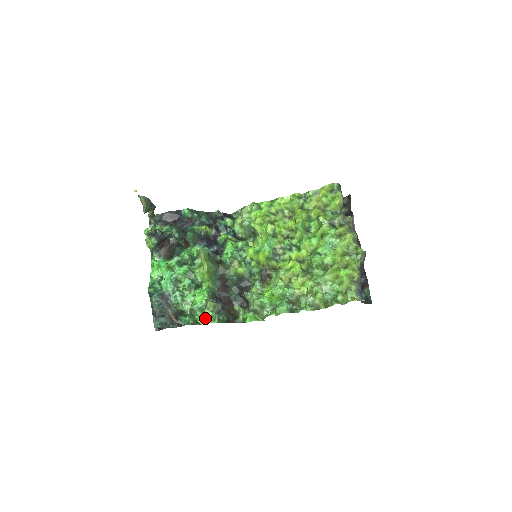
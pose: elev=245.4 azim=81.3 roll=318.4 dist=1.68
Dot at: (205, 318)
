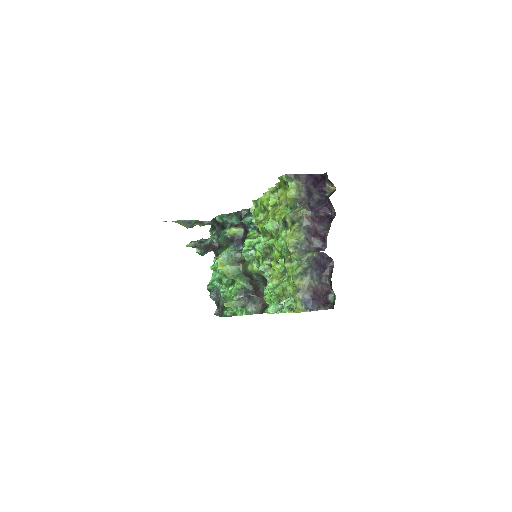
Dot at: (238, 311)
